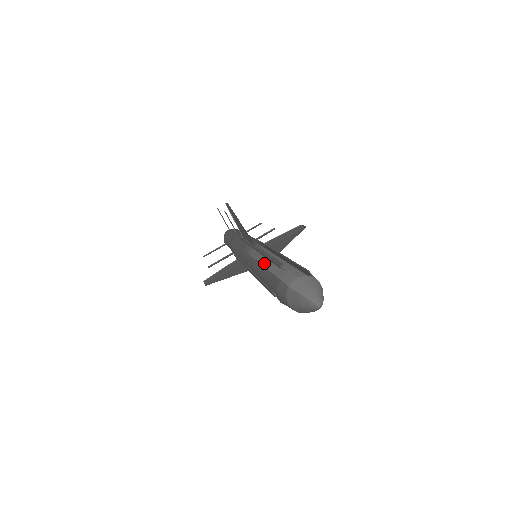
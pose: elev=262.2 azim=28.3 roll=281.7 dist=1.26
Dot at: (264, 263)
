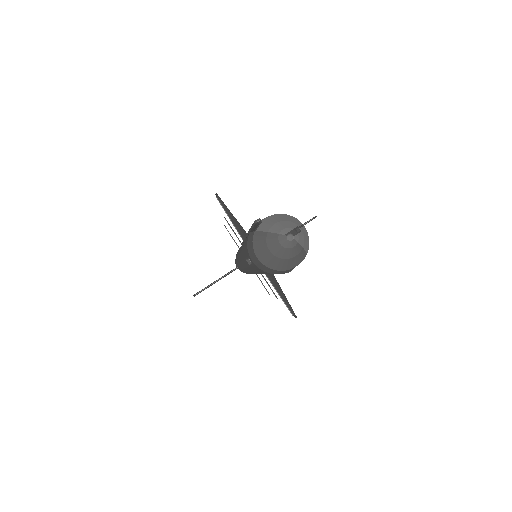
Dot at: (246, 237)
